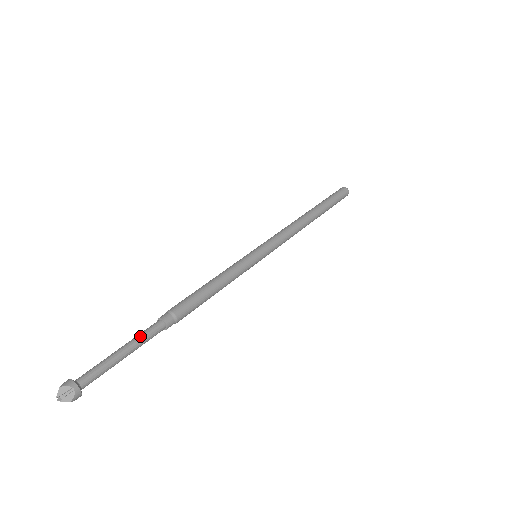
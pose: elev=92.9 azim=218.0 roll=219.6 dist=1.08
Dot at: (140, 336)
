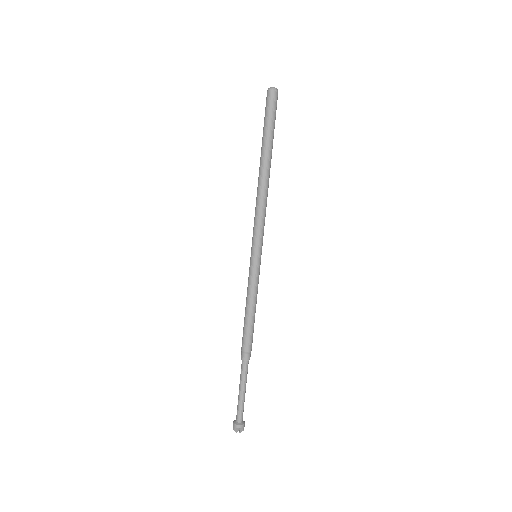
Dot at: (242, 378)
